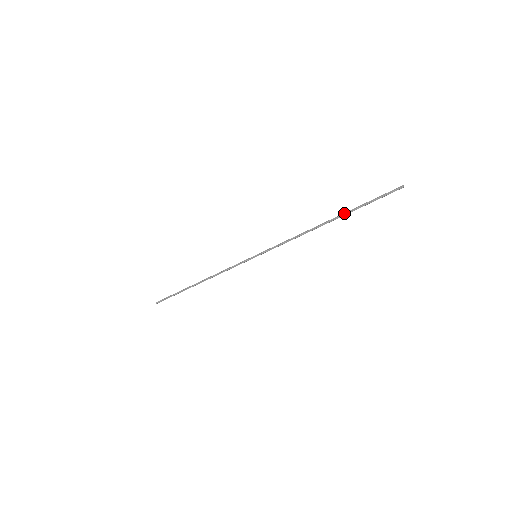
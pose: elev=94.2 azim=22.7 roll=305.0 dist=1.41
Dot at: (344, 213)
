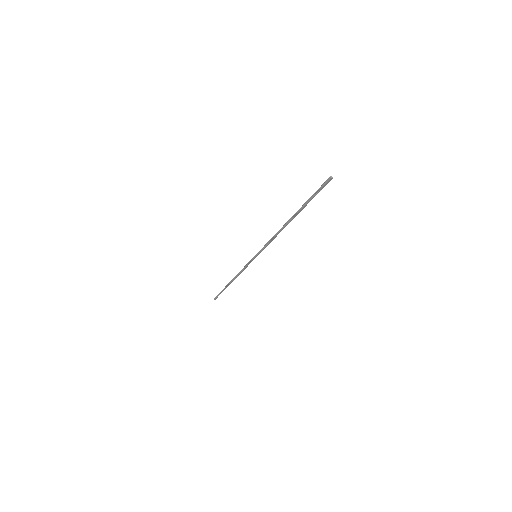
Dot at: (298, 210)
